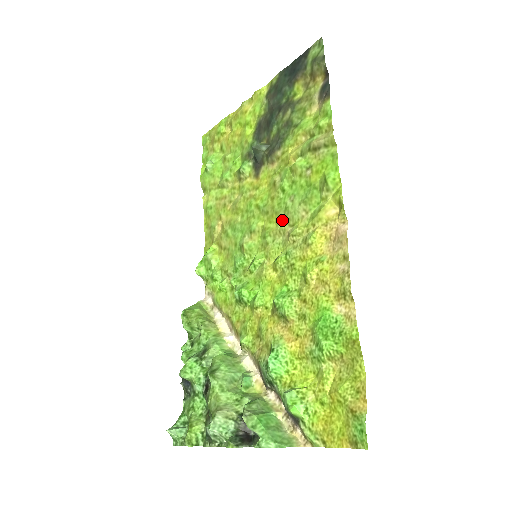
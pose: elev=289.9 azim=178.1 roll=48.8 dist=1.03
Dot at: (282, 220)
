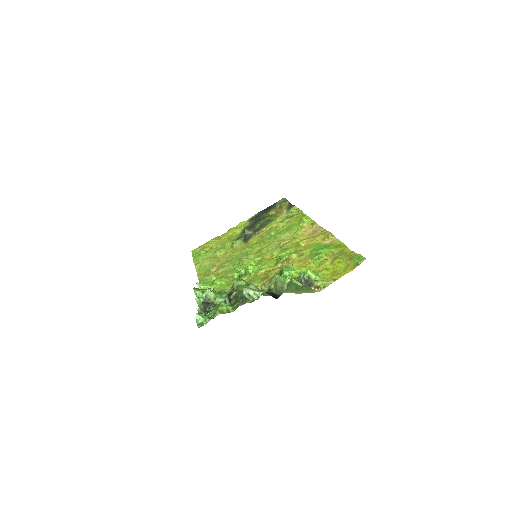
Dot at: (273, 242)
